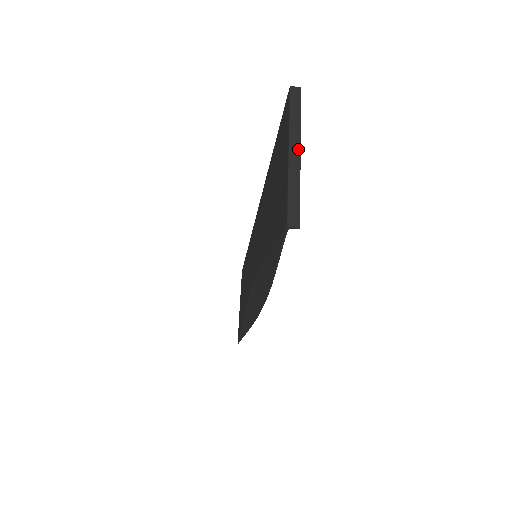
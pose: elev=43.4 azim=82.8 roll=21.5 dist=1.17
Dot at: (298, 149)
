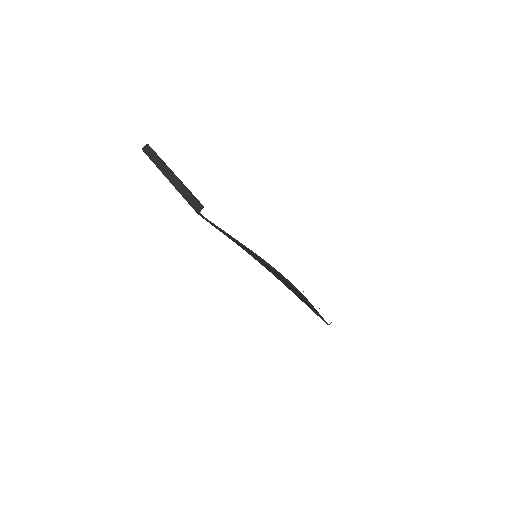
Dot at: (170, 172)
